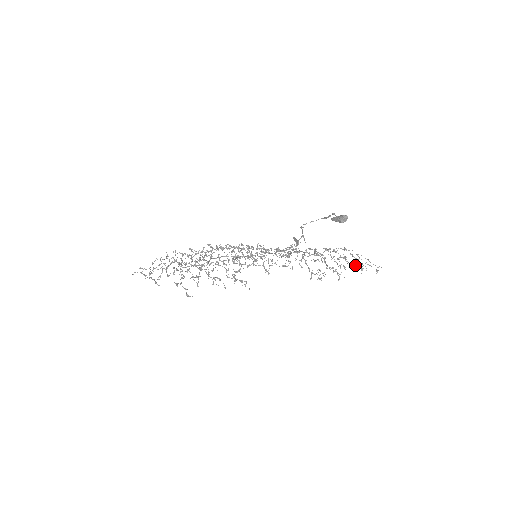
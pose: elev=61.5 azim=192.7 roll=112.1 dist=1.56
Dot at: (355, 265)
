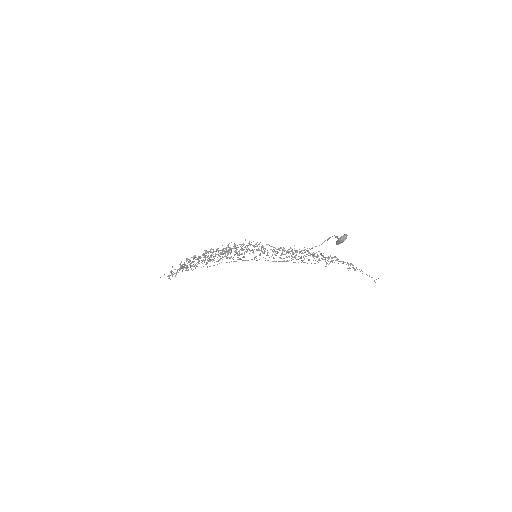
Dot at: occluded
